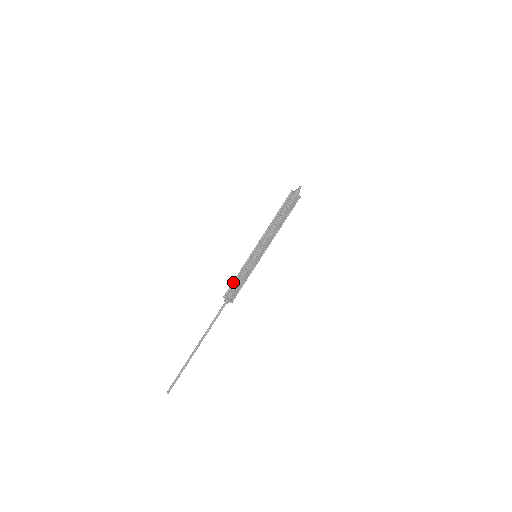
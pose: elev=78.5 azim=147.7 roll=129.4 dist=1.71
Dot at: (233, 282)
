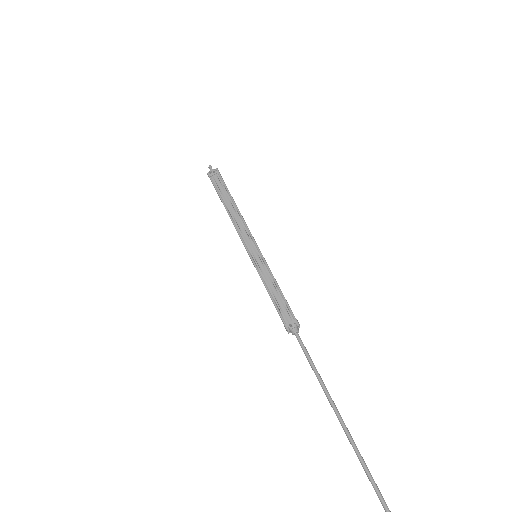
Dot at: occluded
